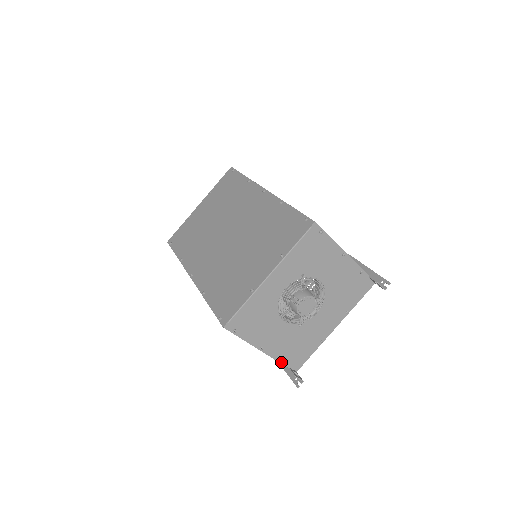
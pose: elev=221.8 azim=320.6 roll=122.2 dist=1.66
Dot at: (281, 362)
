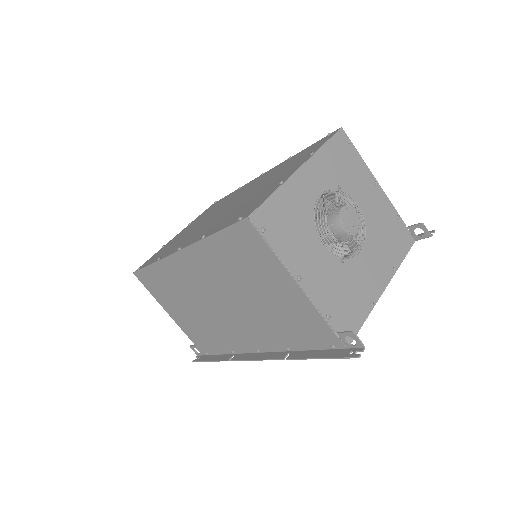
Dot at: (326, 317)
